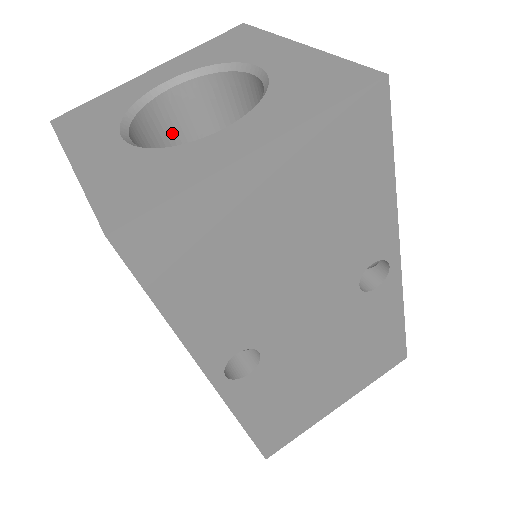
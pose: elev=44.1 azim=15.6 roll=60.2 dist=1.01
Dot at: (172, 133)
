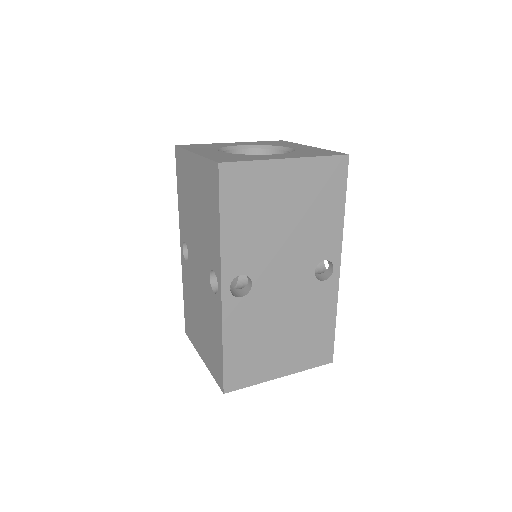
Dot at: occluded
